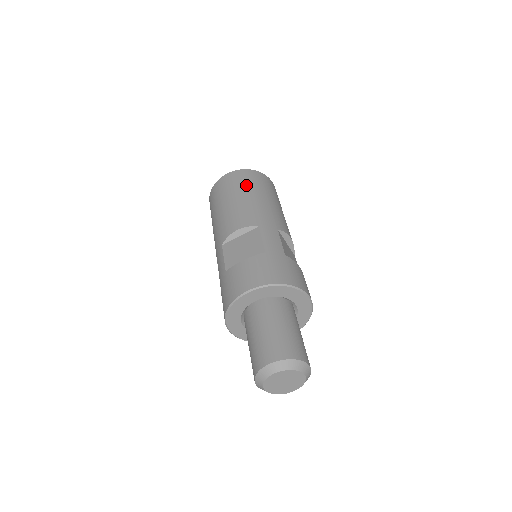
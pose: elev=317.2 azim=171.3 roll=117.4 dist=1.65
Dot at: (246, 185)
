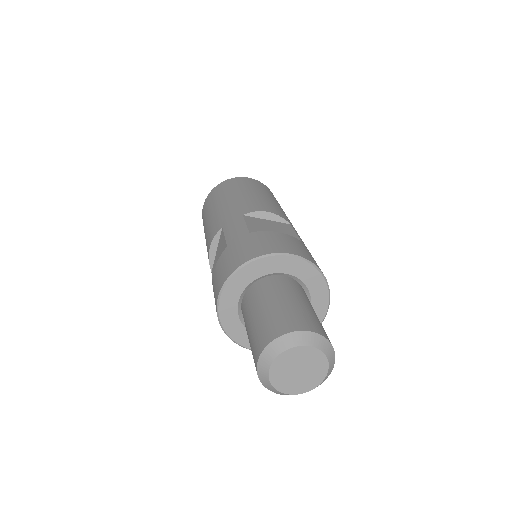
Dot at: (213, 201)
